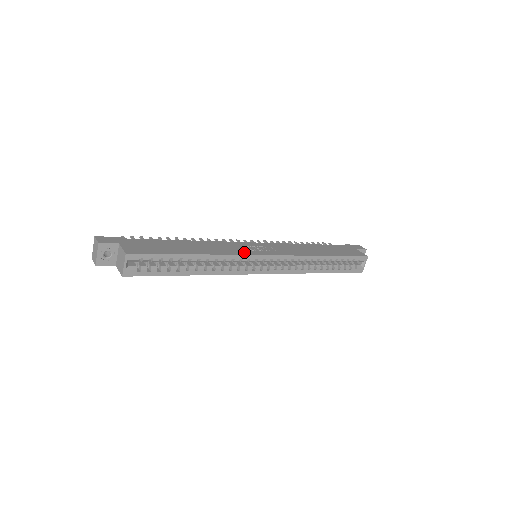
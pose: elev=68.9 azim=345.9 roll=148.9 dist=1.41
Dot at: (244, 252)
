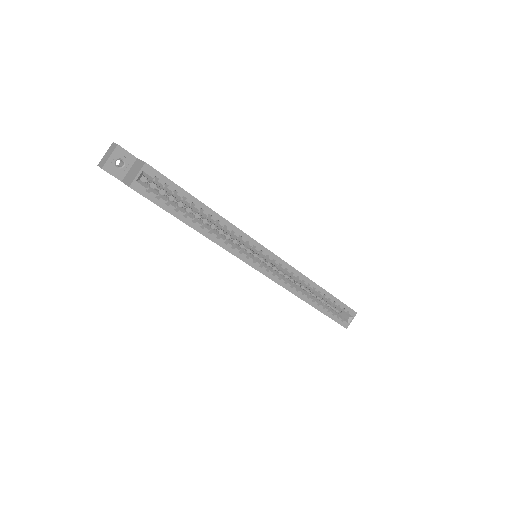
Dot at: occluded
